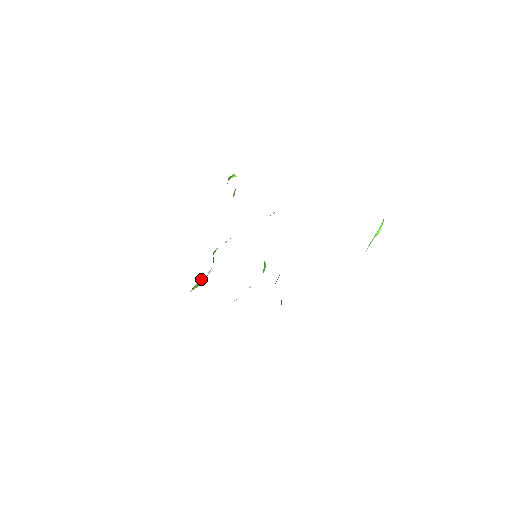
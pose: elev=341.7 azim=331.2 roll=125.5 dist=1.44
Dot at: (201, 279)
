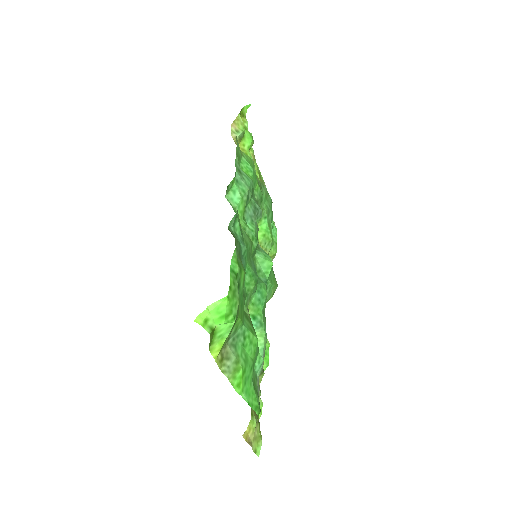
Dot at: (272, 247)
